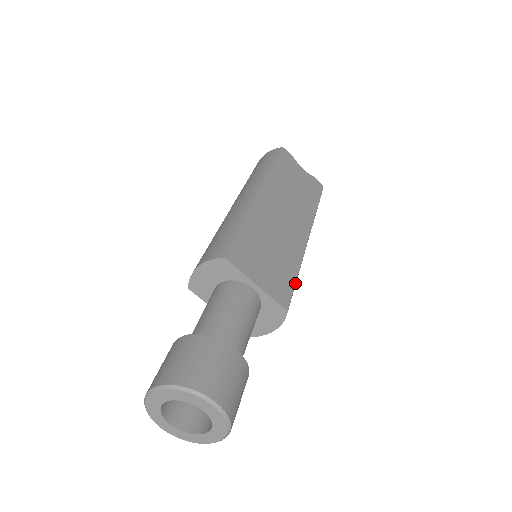
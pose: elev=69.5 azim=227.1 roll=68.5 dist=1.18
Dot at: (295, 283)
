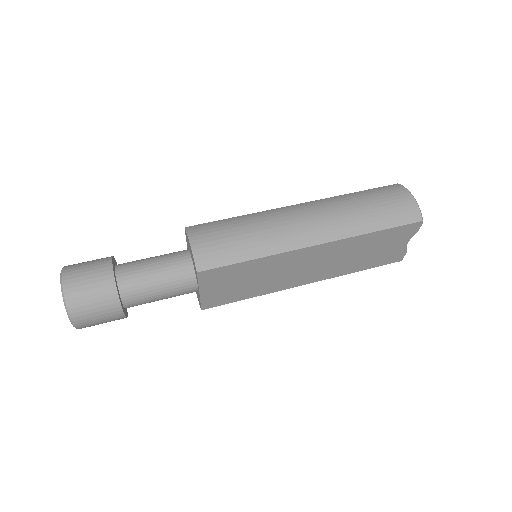
Dot at: occluded
